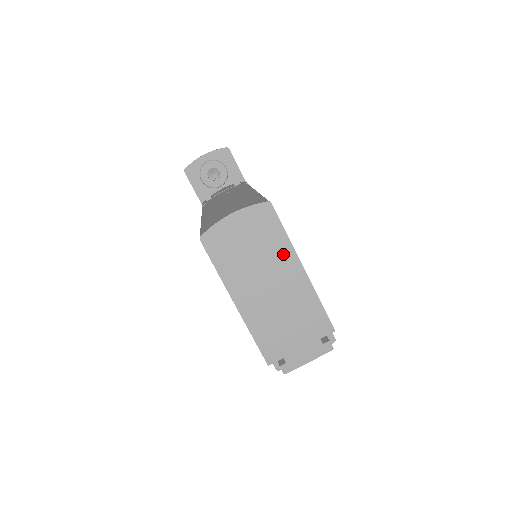
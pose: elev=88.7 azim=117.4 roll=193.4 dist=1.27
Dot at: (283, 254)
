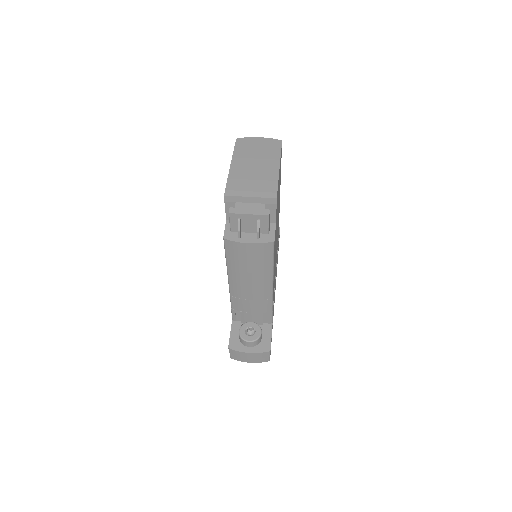
Dot at: (273, 158)
